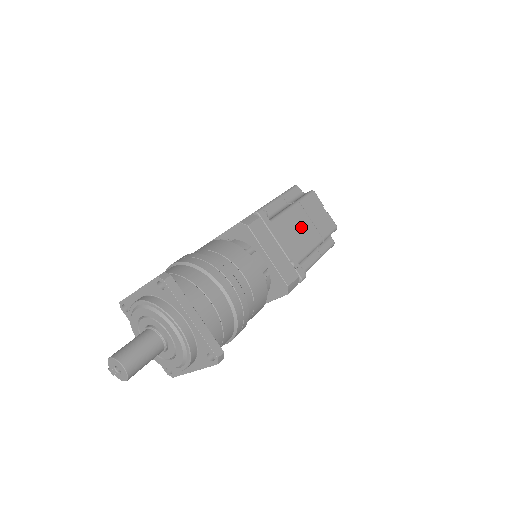
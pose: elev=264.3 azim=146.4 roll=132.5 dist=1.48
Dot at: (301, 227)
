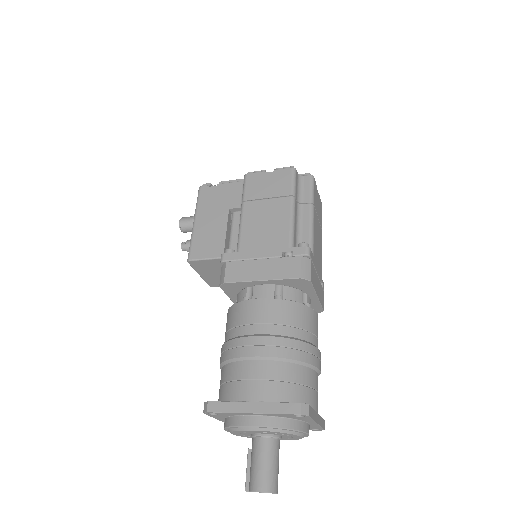
Dot at: (318, 235)
